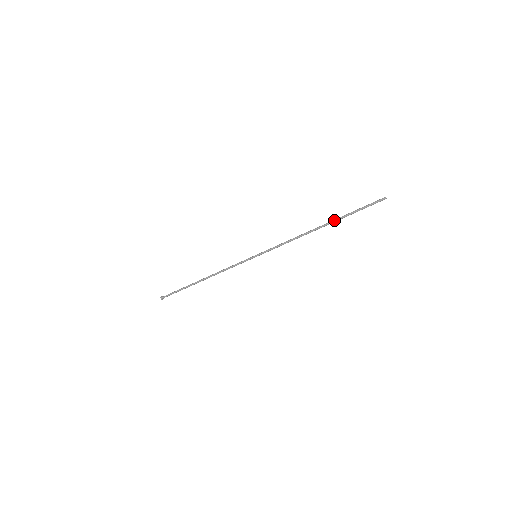
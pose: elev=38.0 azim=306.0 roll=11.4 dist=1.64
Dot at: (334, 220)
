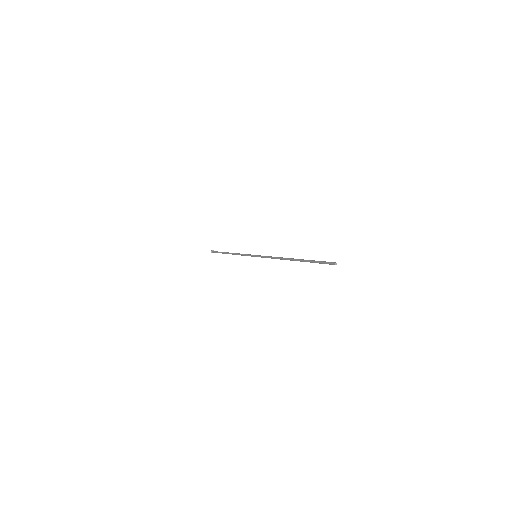
Dot at: (300, 261)
